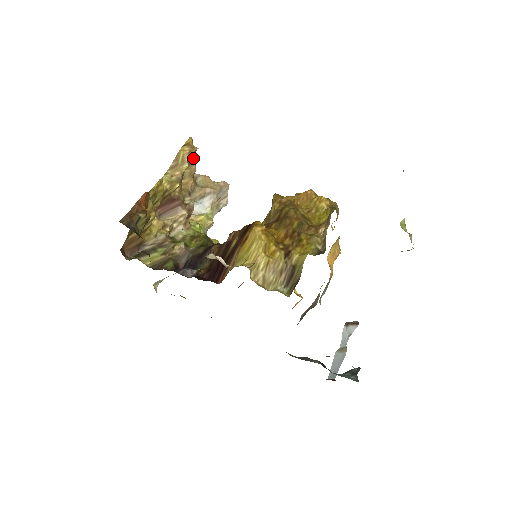
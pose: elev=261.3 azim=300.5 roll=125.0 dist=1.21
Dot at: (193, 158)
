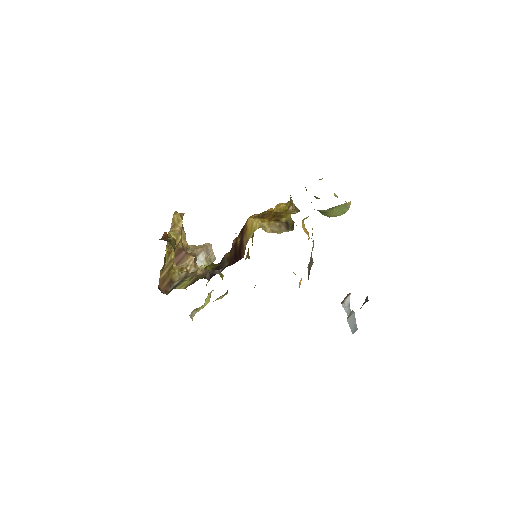
Dot at: (182, 226)
